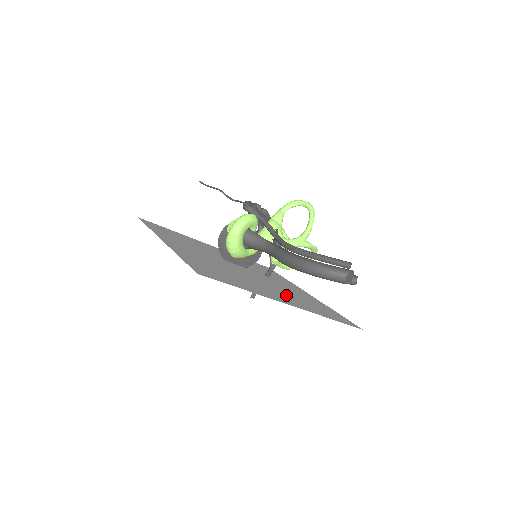
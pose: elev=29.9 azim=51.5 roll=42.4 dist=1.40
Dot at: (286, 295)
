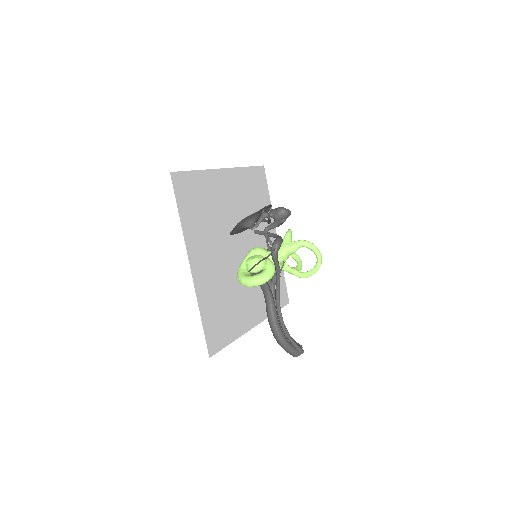
Dot at: (258, 291)
